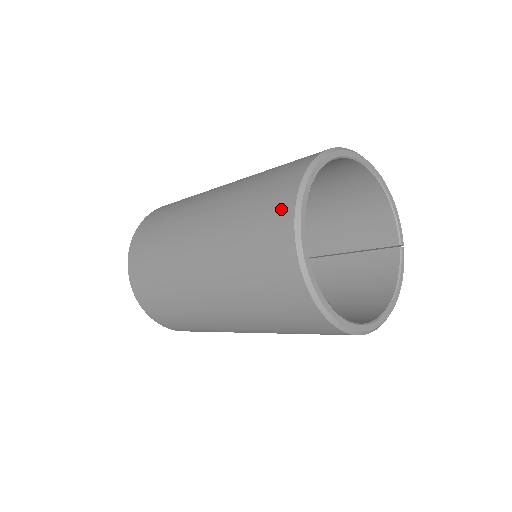
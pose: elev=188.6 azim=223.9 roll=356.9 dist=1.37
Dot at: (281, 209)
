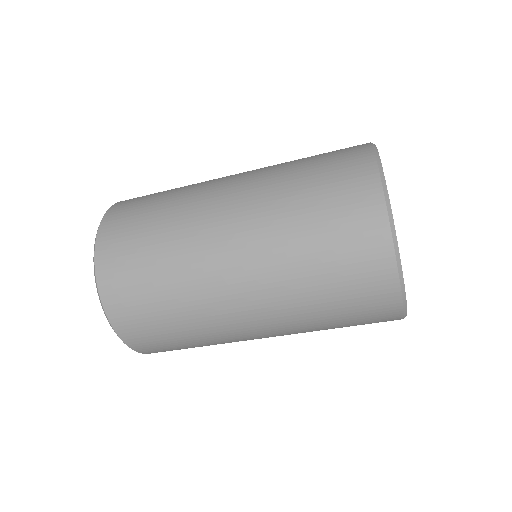
Dot at: (356, 155)
